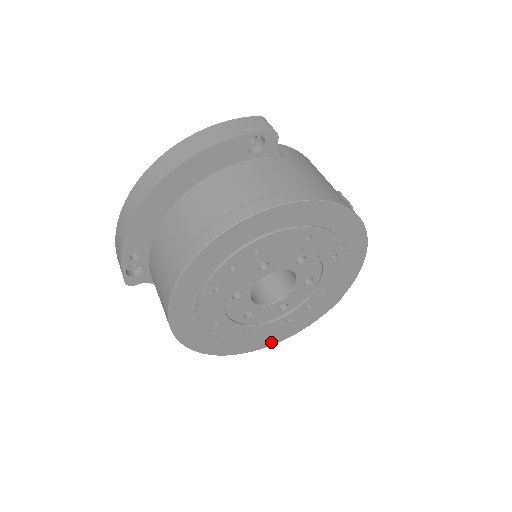
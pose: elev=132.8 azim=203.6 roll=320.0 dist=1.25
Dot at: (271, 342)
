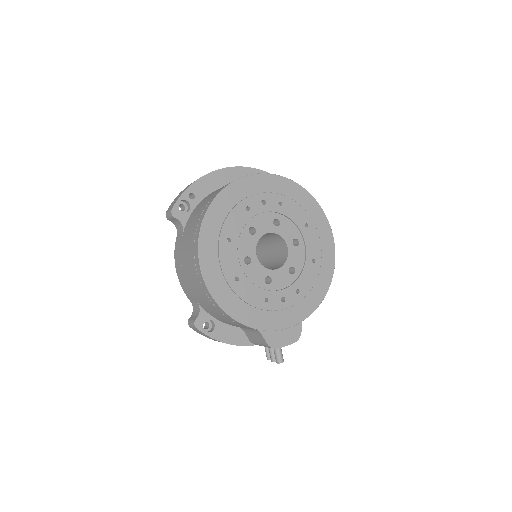
Dot at: (242, 318)
